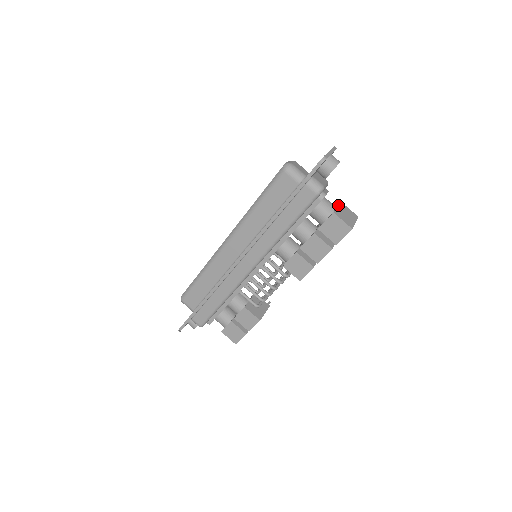
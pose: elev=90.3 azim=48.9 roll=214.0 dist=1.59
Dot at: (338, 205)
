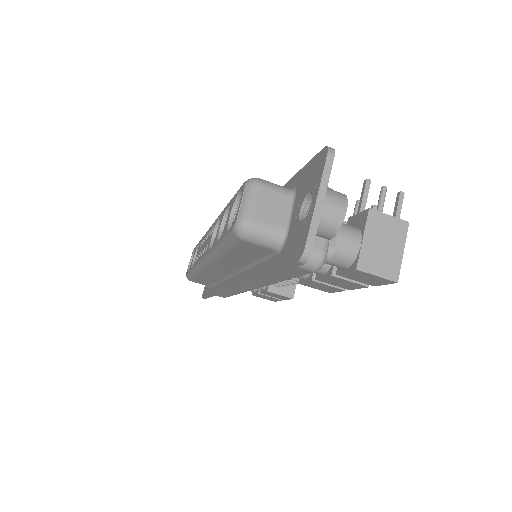
Dot at: (364, 230)
